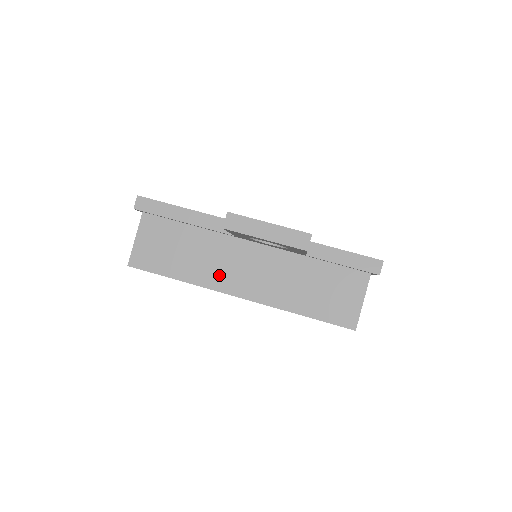
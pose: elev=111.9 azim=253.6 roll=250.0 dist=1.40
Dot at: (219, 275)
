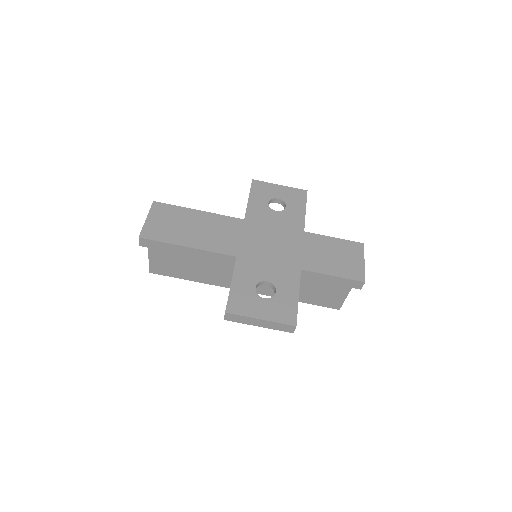
Dot at: (227, 280)
